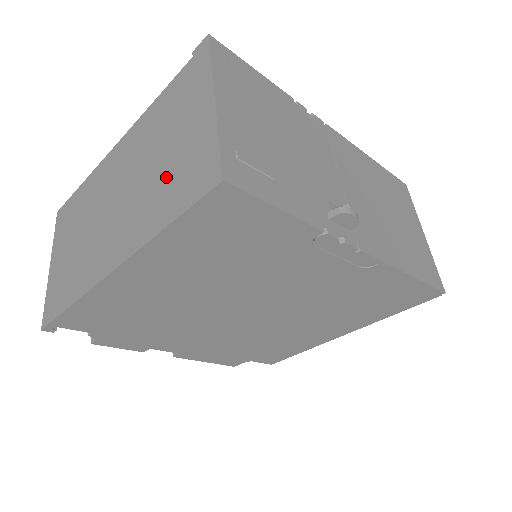
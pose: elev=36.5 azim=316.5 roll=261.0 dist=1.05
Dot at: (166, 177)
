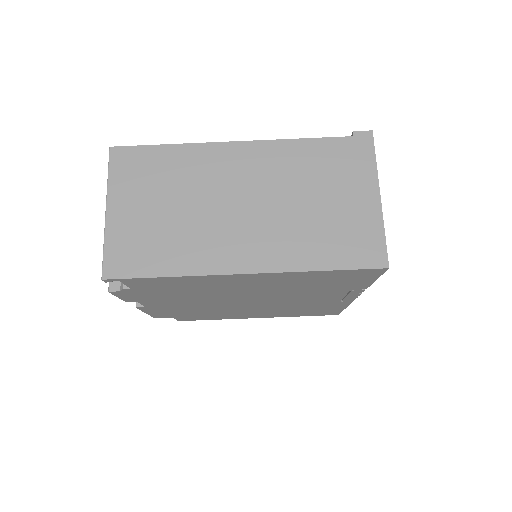
Dot at: (323, 227)
